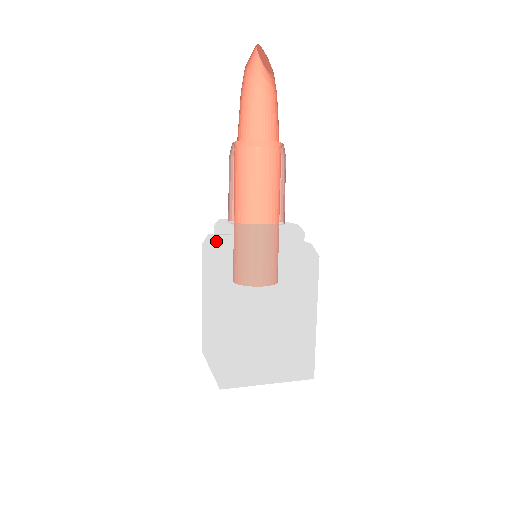
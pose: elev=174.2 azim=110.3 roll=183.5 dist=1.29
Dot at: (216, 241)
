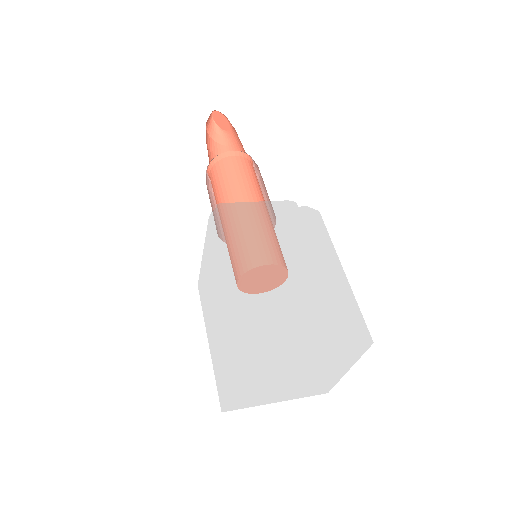
Dot at: occluded
